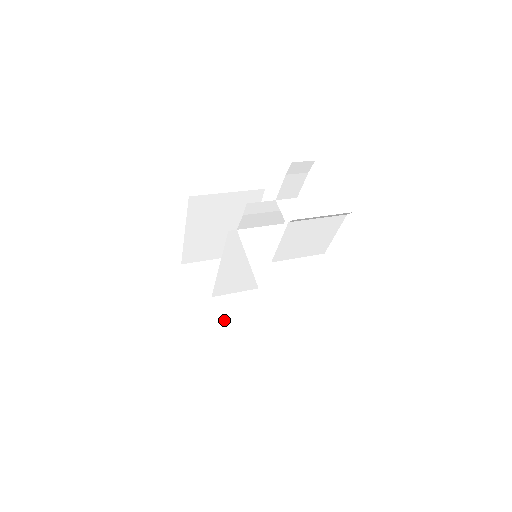
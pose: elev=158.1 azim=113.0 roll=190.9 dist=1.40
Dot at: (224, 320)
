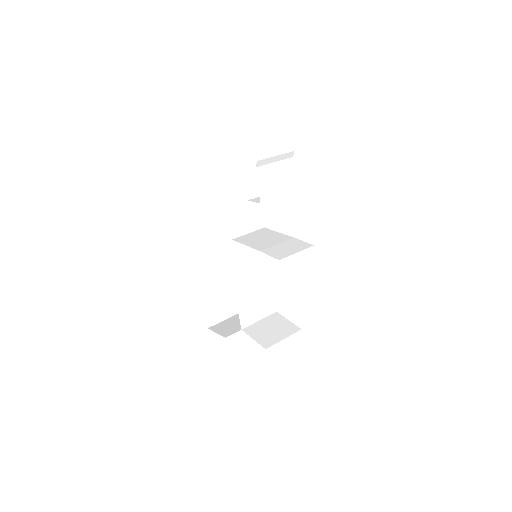
Dot at: (260, 339)
